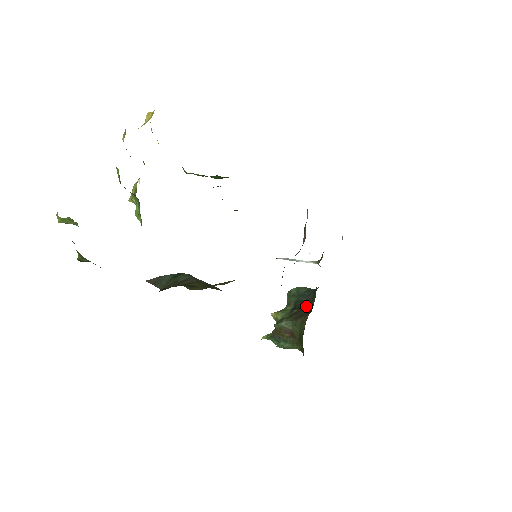
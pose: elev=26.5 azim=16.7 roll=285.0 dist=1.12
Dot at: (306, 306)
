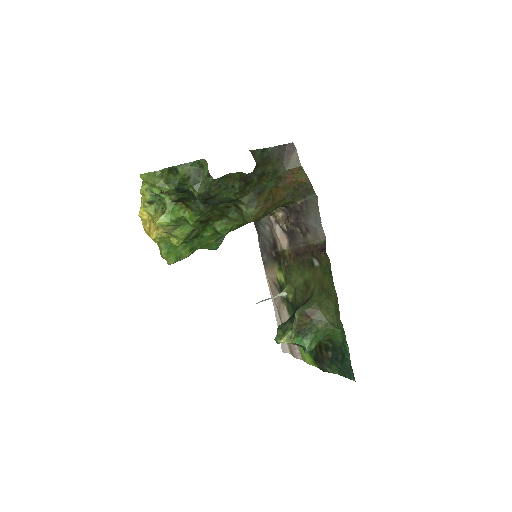
Dot at: occluded
